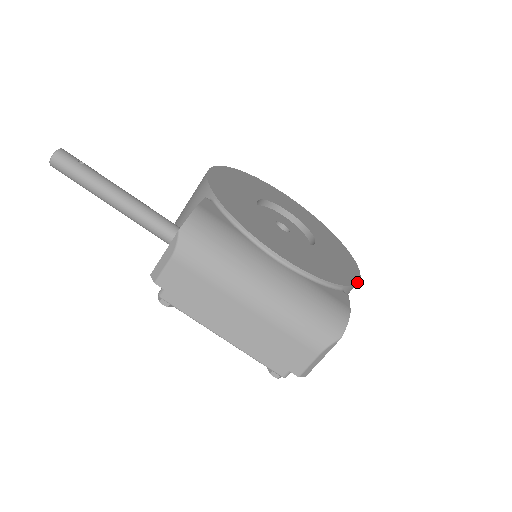
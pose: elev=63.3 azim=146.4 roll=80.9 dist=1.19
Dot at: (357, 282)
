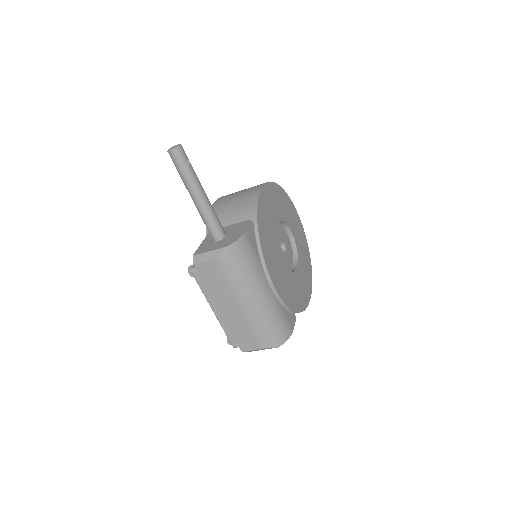
Dot at: occluded
